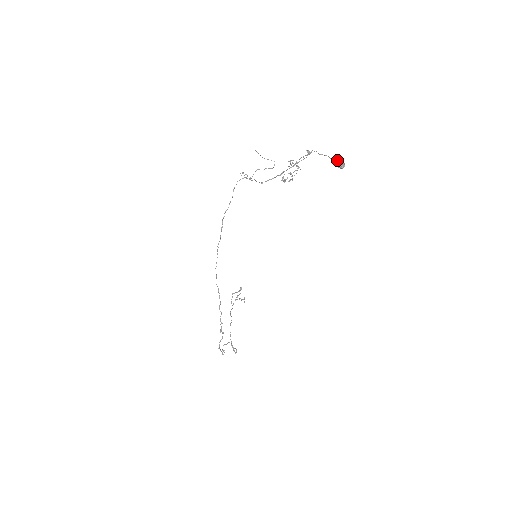
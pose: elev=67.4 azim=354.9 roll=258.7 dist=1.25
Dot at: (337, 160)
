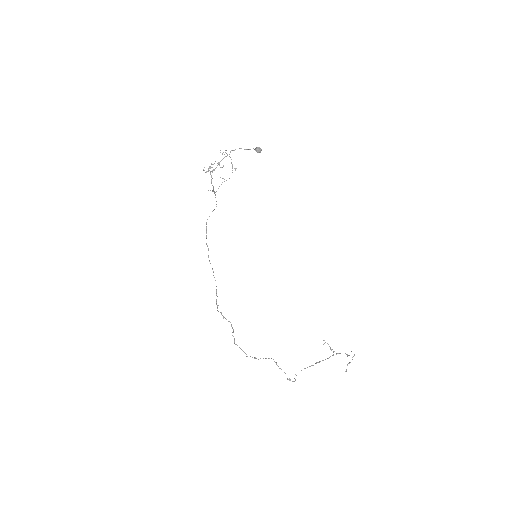
Dot at: occluded
